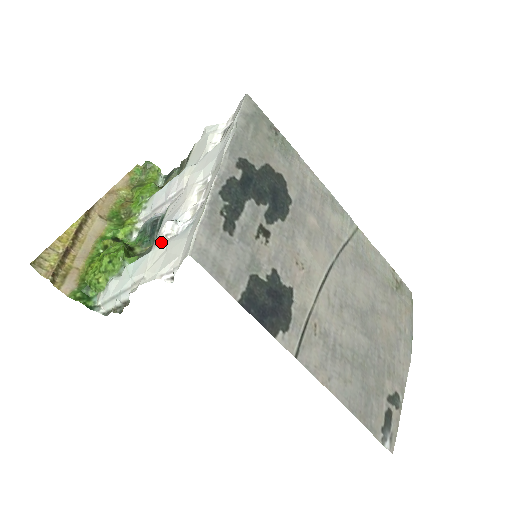
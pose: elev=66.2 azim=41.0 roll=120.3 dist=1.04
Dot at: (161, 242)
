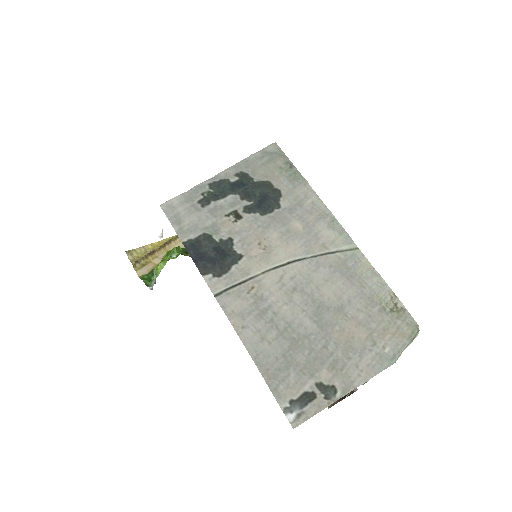
Dot at: occluded
